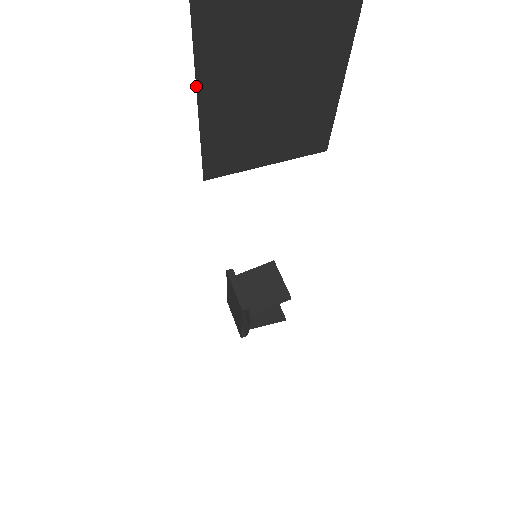
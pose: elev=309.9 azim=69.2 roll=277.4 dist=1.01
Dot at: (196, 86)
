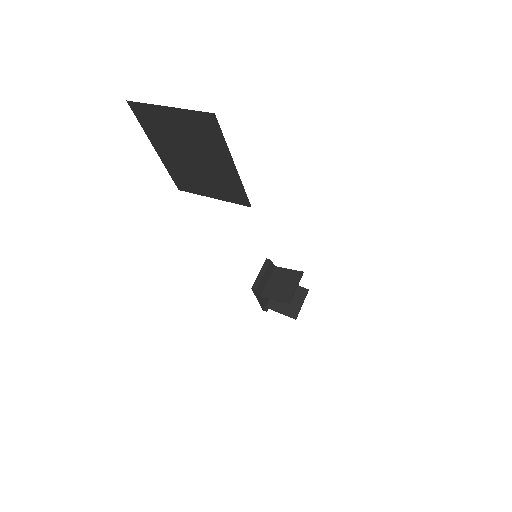
Dot at: (150, 141)
